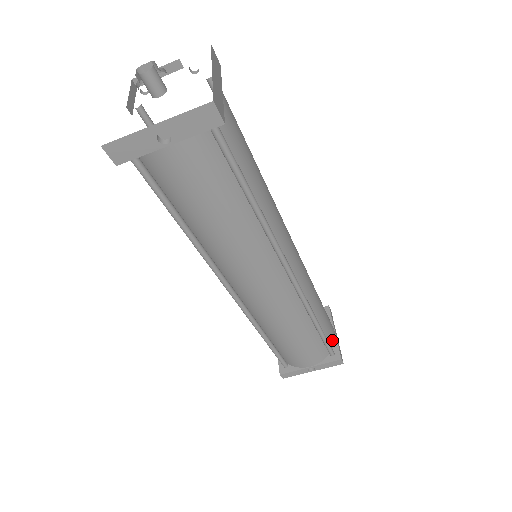
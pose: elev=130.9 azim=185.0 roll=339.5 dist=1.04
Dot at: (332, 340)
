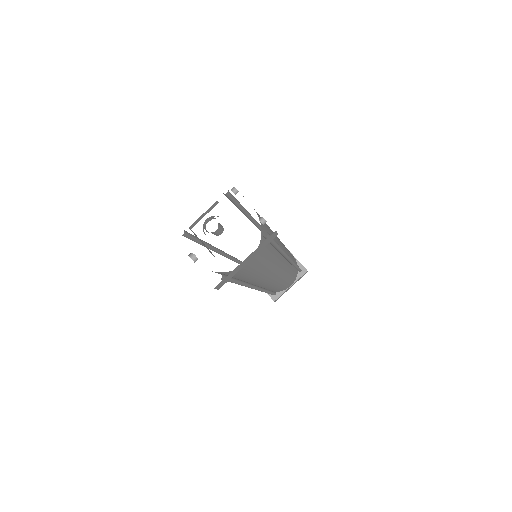
Dot at: (281, 290)
